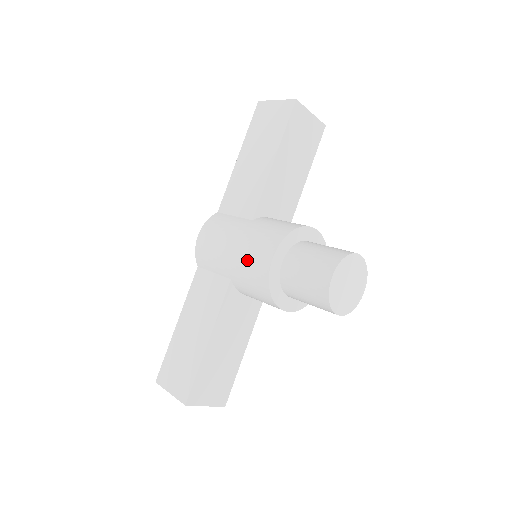
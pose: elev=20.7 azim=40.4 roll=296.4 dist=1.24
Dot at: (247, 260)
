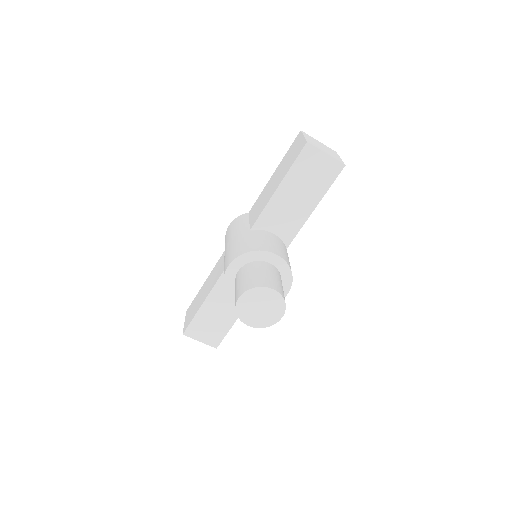
Dot at: (225, 259)
